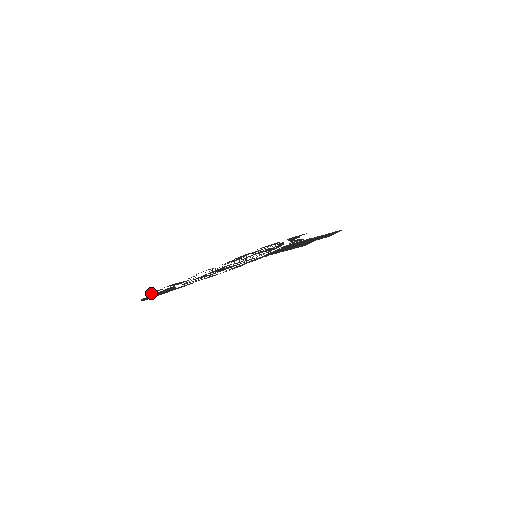
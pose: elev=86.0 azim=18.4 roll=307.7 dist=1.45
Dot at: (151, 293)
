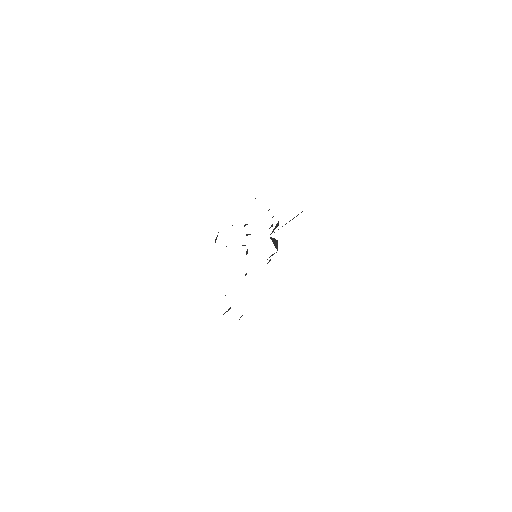
Dot at: occluded
